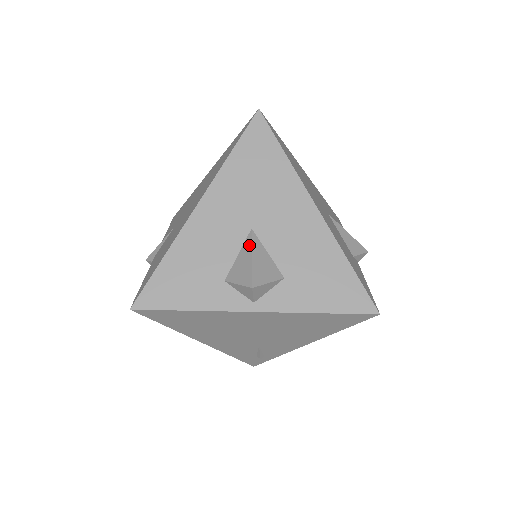
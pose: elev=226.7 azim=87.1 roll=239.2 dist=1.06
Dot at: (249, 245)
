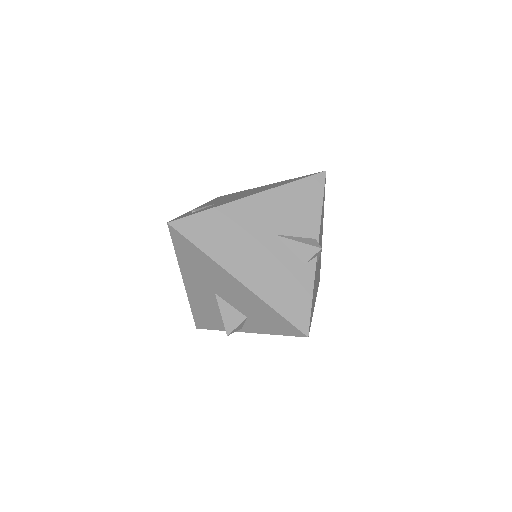
Dot at: (218, 305)
